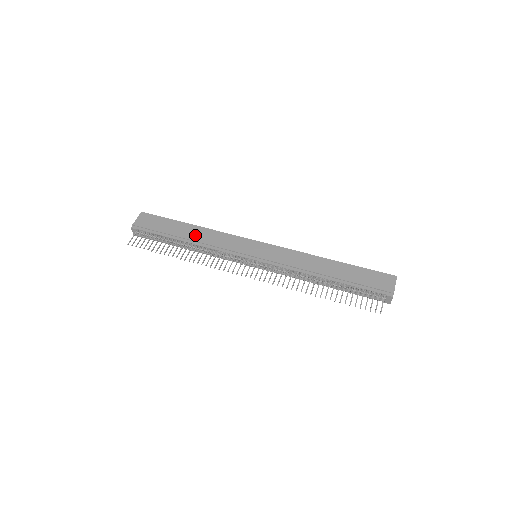
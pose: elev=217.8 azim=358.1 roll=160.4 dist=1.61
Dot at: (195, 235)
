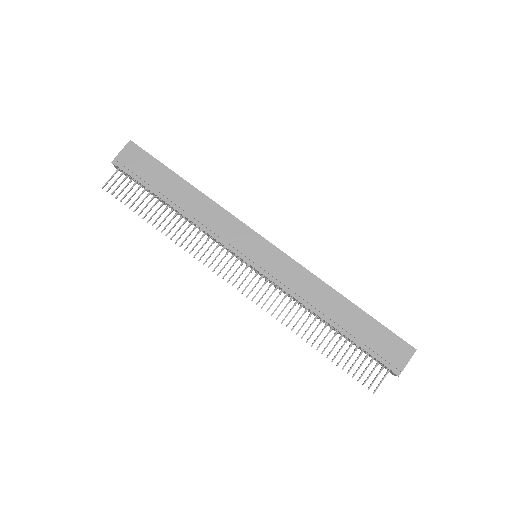
Dot at: (188, 202)
